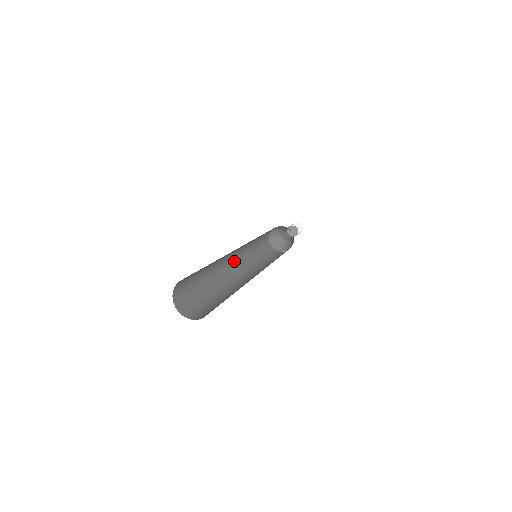
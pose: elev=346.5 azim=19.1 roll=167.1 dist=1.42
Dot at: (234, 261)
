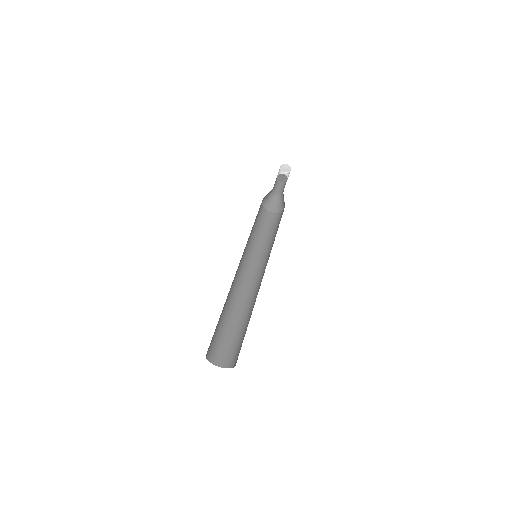
Dot at: (239, 264)
